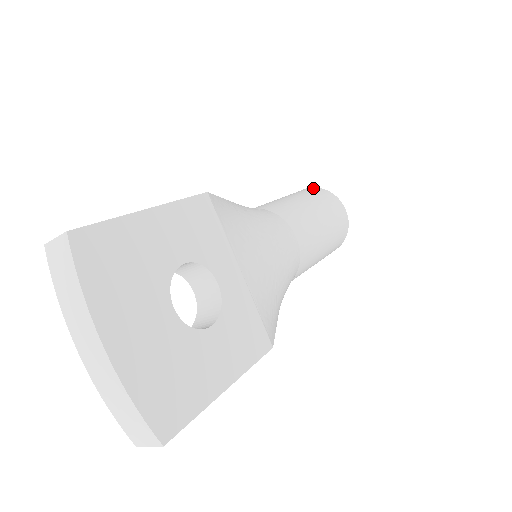
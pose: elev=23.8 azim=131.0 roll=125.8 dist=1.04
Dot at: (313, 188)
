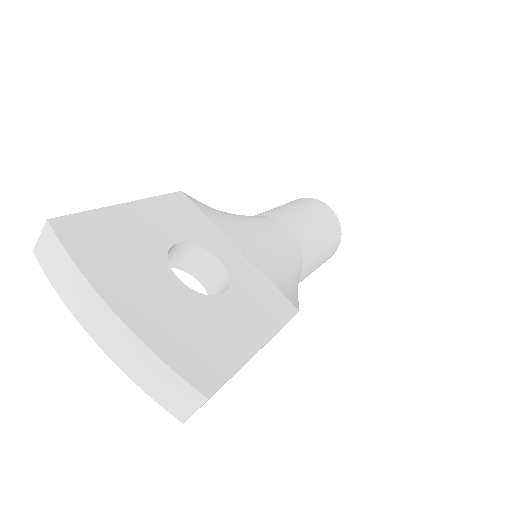
Dot at: occluded
